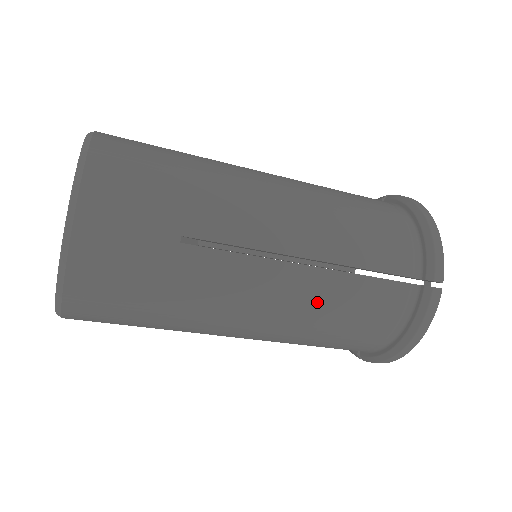
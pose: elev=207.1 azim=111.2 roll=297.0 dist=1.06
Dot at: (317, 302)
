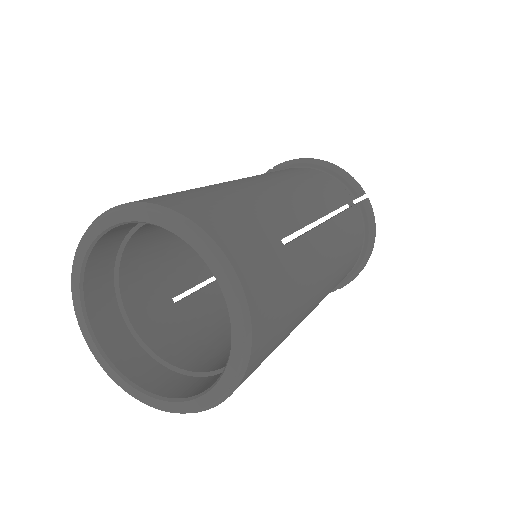
Dot at: (341, 245)
